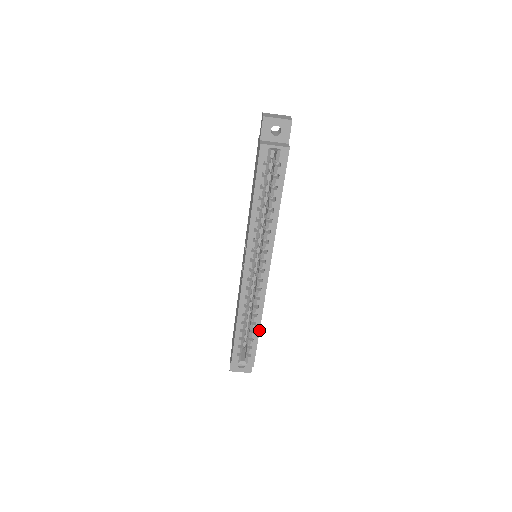
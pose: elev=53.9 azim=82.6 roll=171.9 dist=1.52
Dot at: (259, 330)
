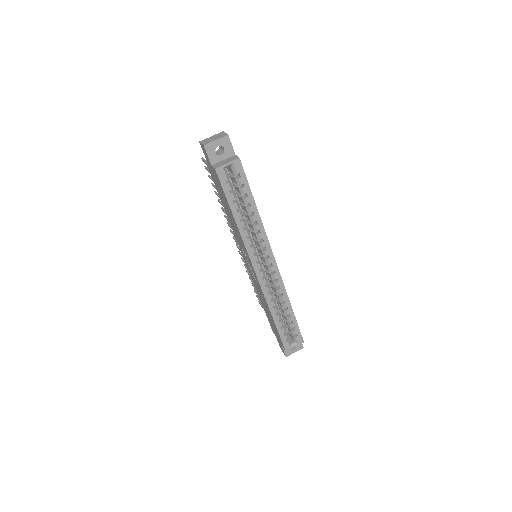
Dot at: (293, 312)
